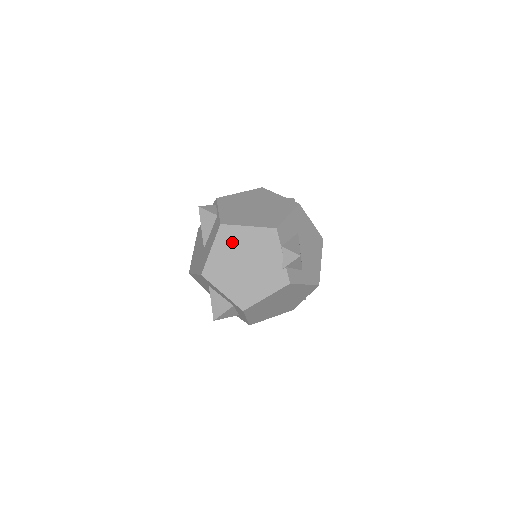
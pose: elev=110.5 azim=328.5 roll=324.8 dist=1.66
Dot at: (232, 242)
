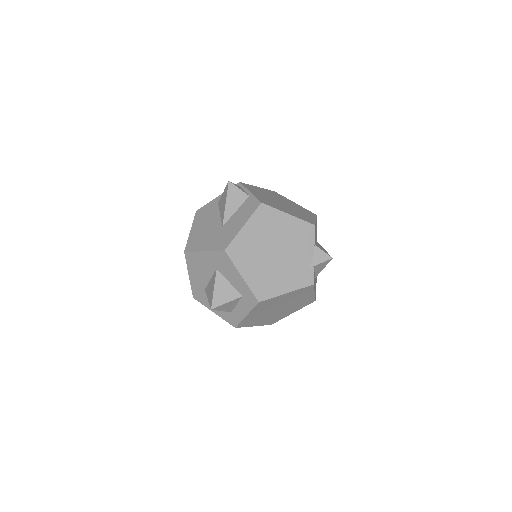
Dot at: (268, 225)
